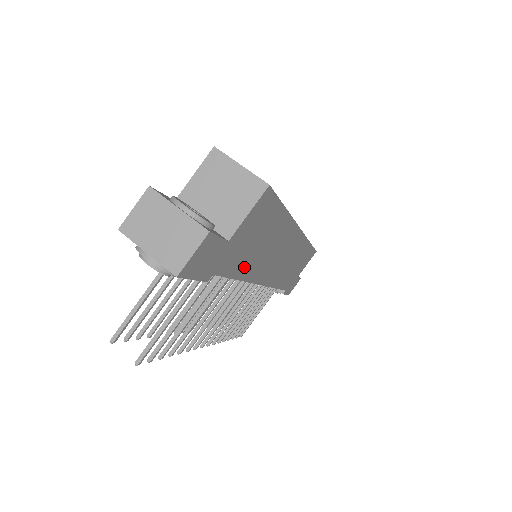
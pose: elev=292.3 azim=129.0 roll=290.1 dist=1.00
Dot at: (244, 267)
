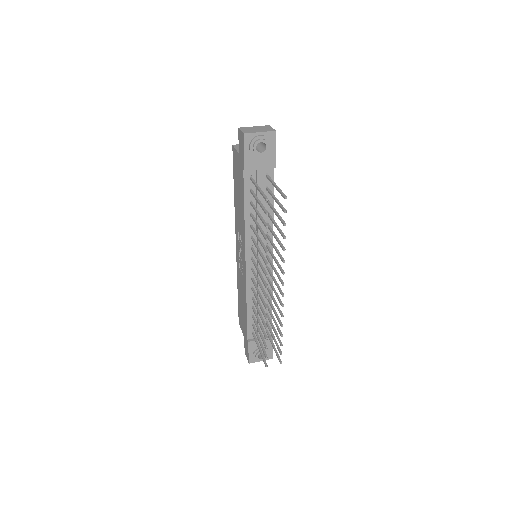
Dot at: occluded
